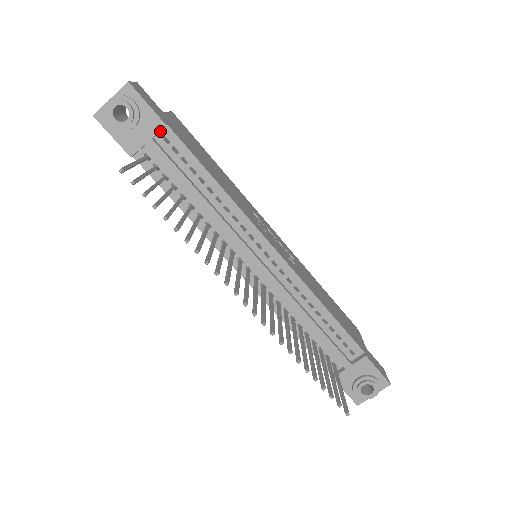
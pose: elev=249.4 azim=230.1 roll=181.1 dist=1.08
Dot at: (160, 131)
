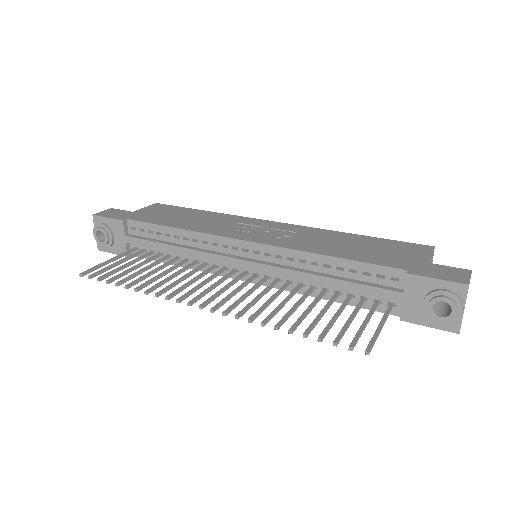
Dot at: (127, 226)
